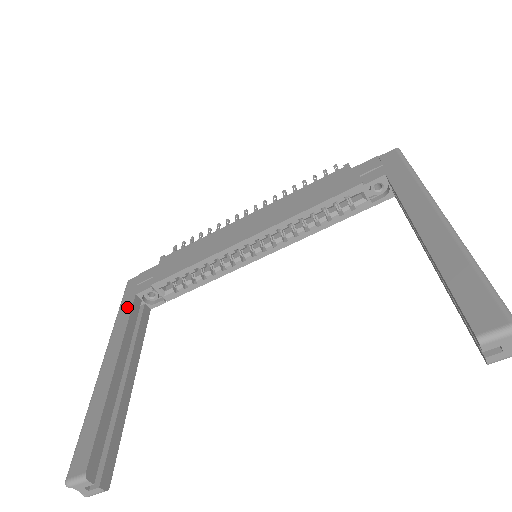
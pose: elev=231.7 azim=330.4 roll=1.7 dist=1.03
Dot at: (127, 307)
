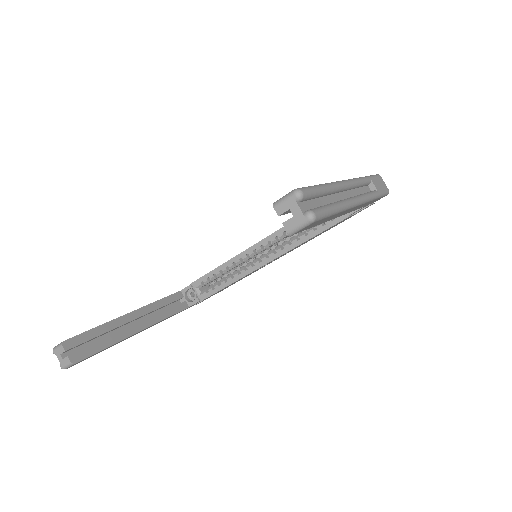
Dot at: occluded
